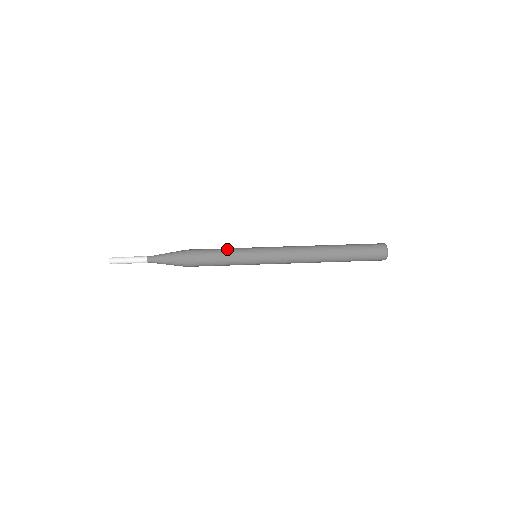
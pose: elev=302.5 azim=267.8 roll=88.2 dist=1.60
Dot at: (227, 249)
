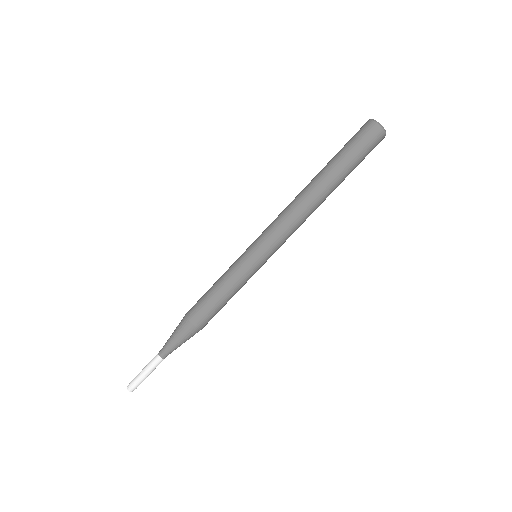
Dot at: (234, 289)
